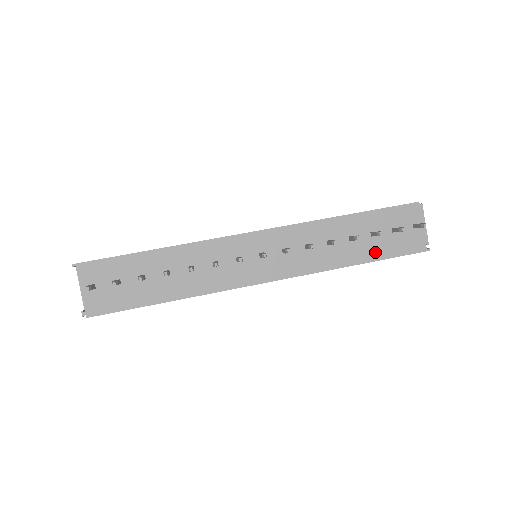
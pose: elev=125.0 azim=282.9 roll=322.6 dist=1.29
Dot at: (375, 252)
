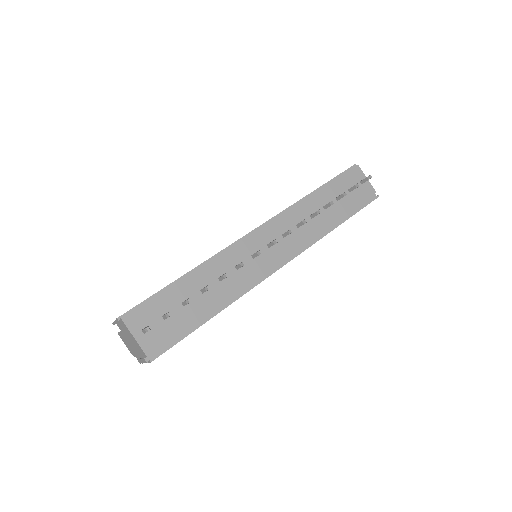
Dot at: (346, 211)
